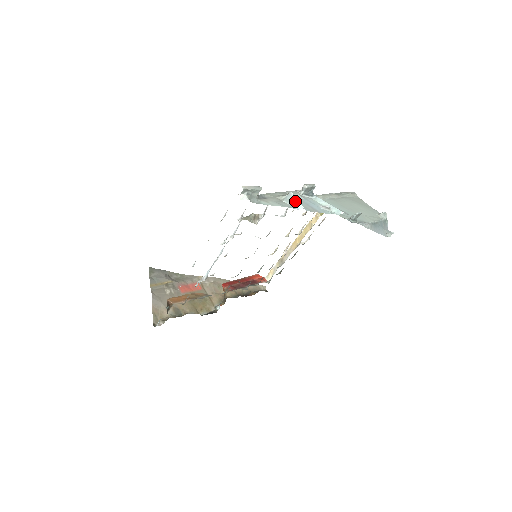
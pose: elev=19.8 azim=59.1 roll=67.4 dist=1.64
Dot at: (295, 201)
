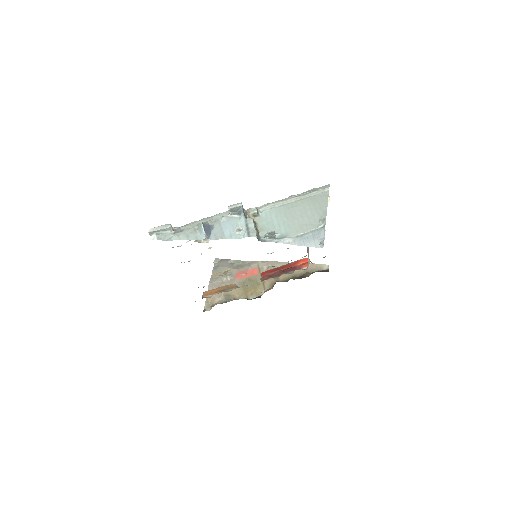
Dot at: (202, 231)
